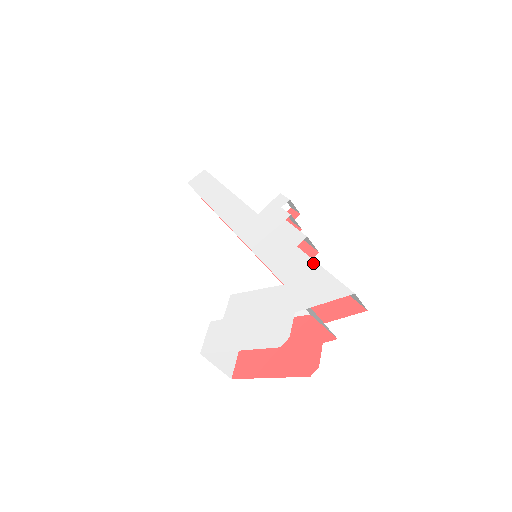
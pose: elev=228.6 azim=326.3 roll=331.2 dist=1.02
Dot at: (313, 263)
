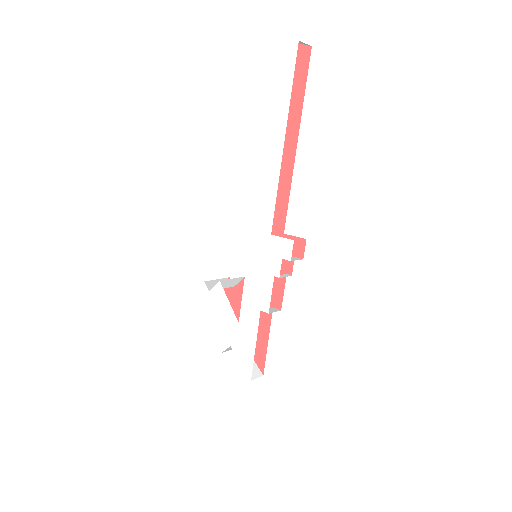
Dot at: (255, 336)
